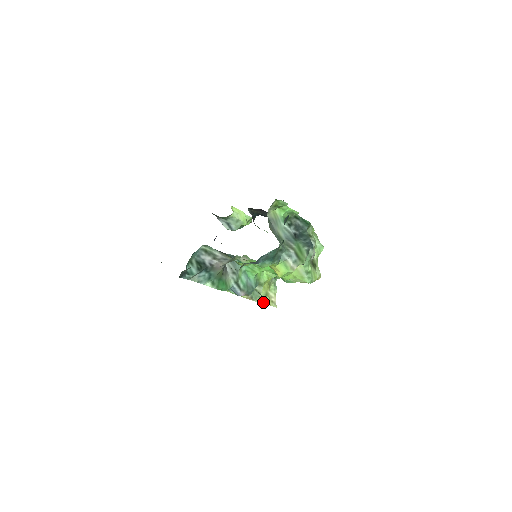
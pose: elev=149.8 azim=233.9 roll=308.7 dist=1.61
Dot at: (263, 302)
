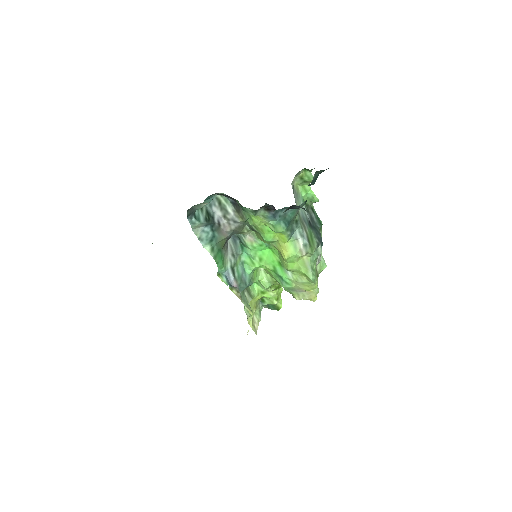
Dot at: (250, 310)
